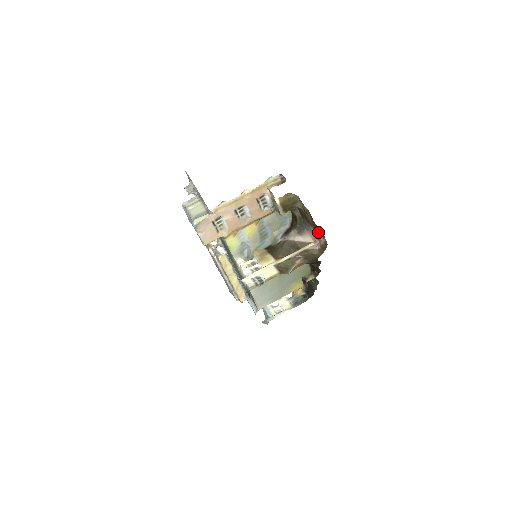
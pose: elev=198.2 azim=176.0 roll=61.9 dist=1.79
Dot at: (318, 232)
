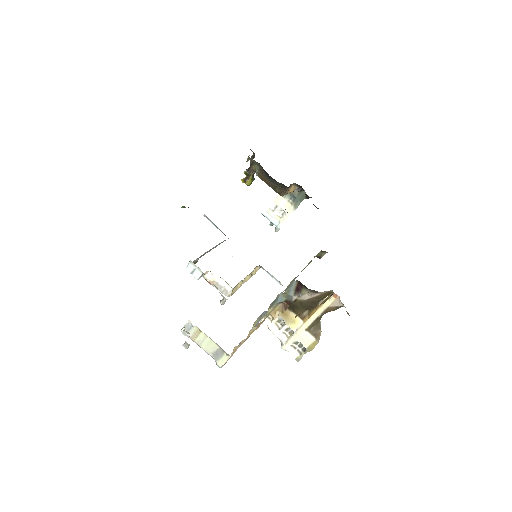
Dot at: occluded
